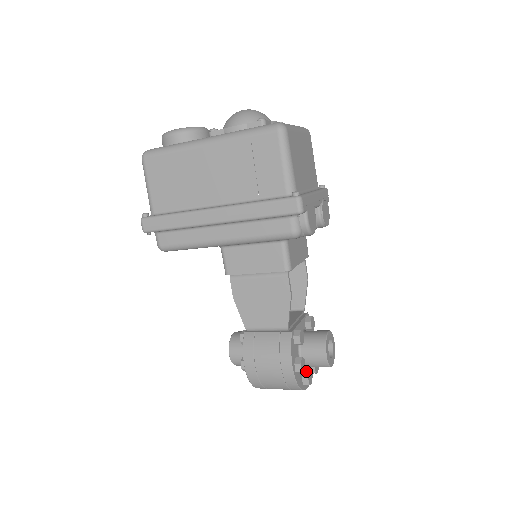
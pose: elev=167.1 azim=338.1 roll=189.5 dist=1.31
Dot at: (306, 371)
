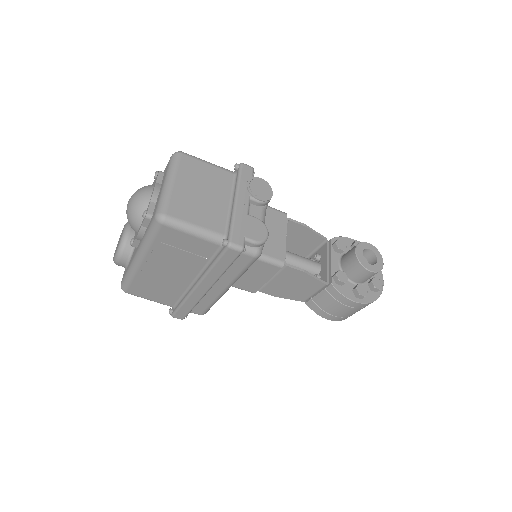
Dot at: (370, 283)
